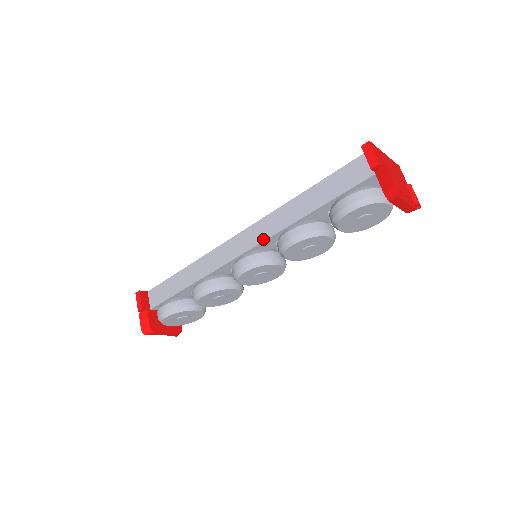
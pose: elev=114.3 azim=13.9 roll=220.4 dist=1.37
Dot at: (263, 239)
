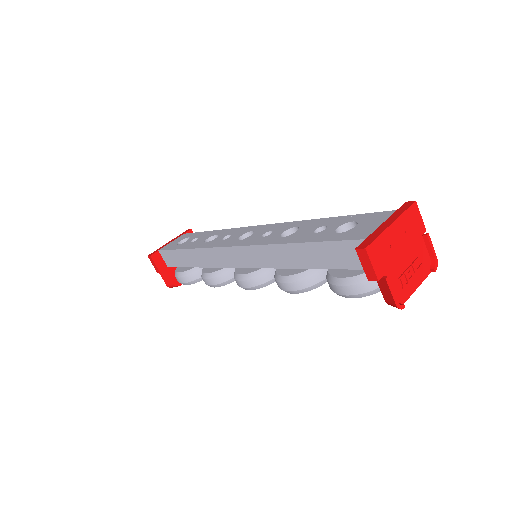
Dot at: (258, 266)
